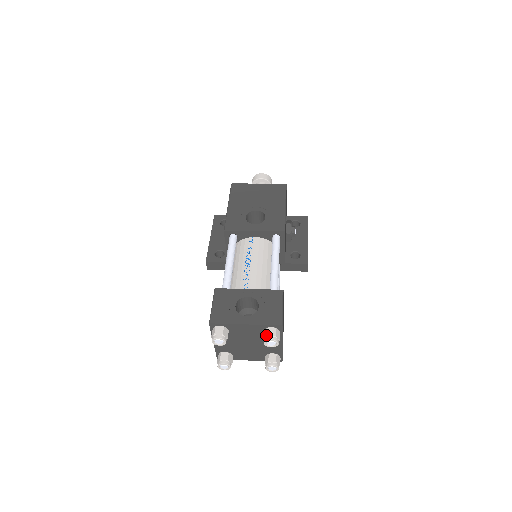
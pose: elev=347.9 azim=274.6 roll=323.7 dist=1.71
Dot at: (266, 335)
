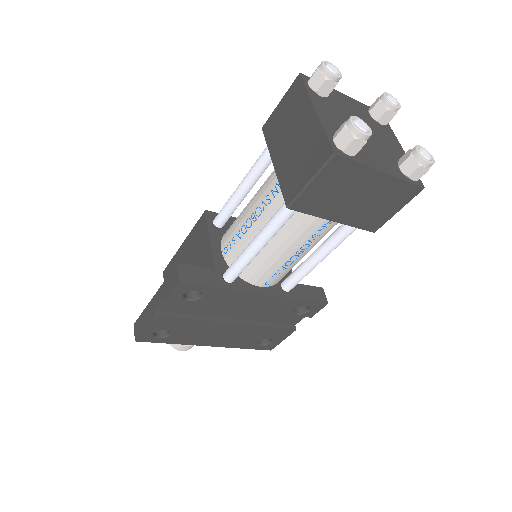
Dot at: occluded
